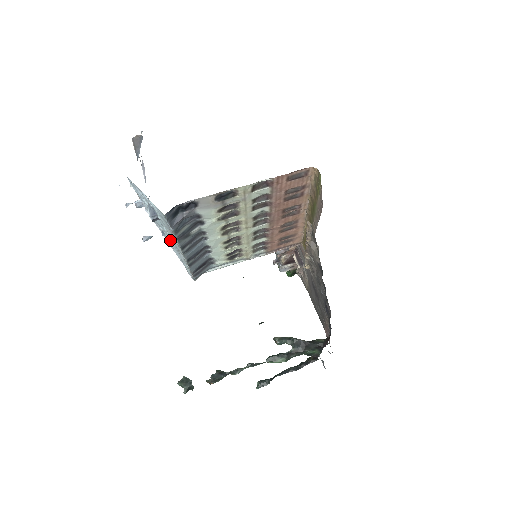
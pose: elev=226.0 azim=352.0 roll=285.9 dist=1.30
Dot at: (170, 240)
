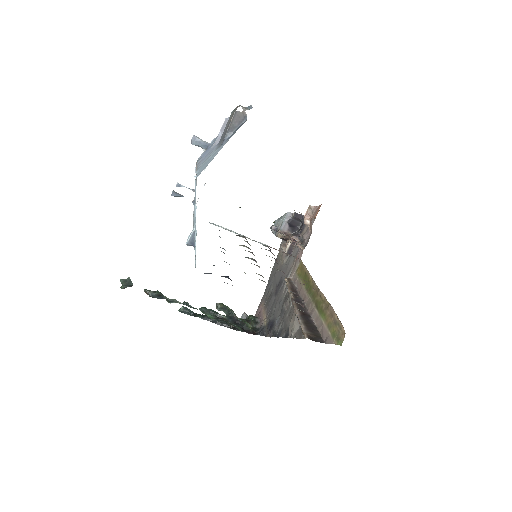
Dot at: occluded
